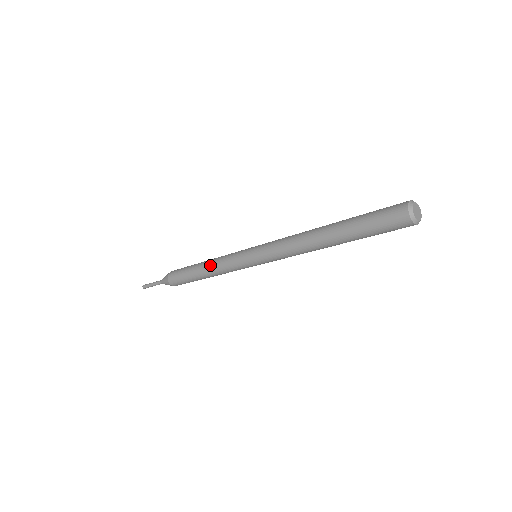
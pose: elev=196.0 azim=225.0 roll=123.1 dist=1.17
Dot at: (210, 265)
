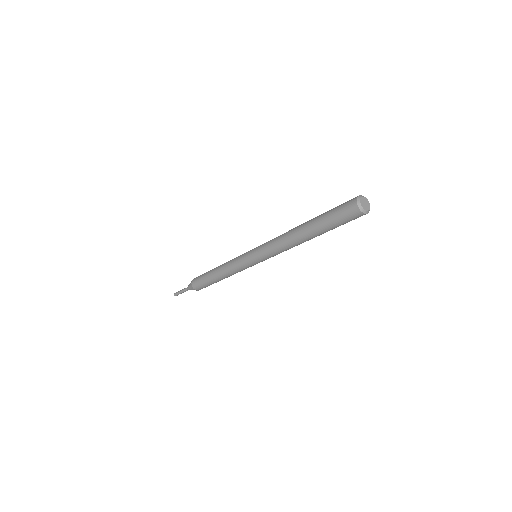
Dot at: (224, 274)
